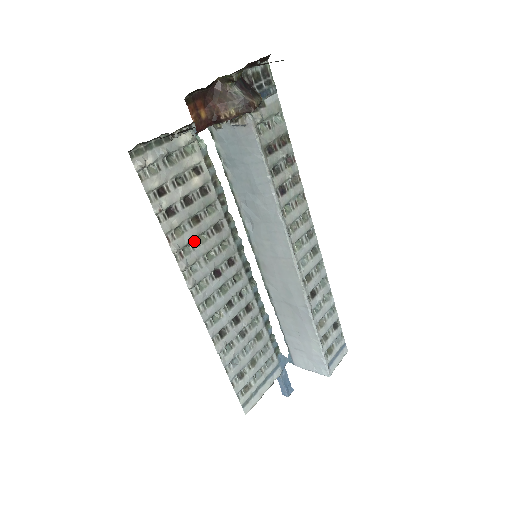
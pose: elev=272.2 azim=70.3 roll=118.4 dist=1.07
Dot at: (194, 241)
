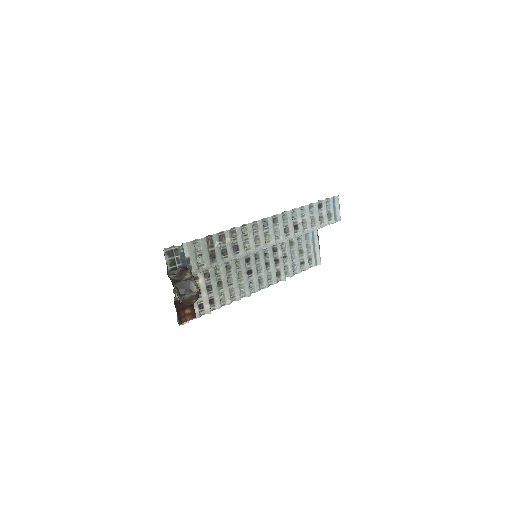
Dot at: (230, 287)
